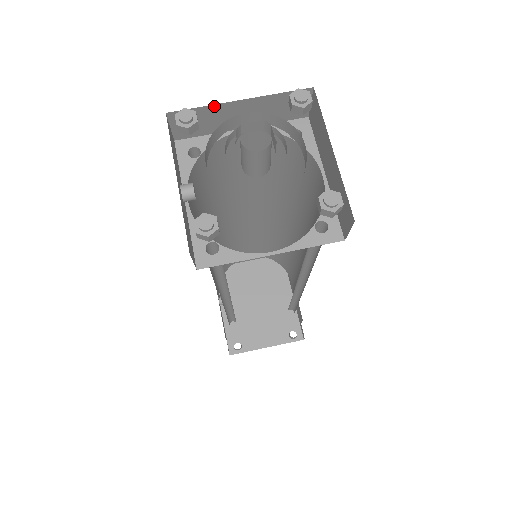
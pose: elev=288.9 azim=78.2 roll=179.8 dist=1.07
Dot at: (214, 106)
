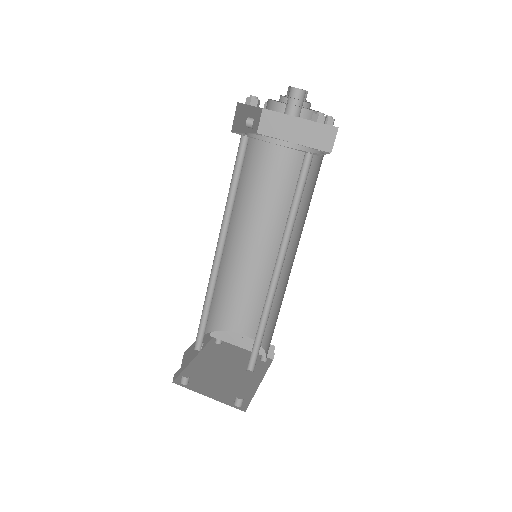
Dot at: (286, 116)
